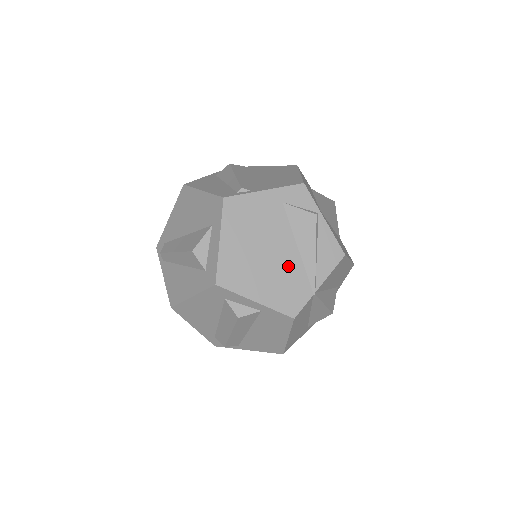
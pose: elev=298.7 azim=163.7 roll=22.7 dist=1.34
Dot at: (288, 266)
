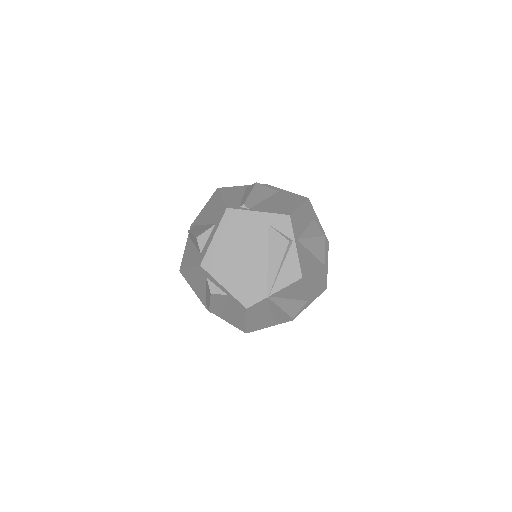
Dot at: (256, 271)
